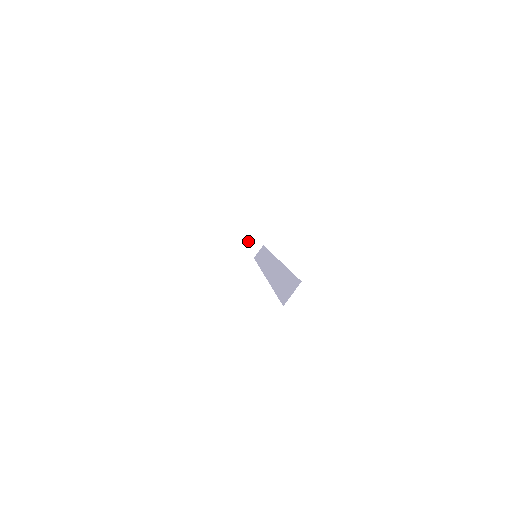
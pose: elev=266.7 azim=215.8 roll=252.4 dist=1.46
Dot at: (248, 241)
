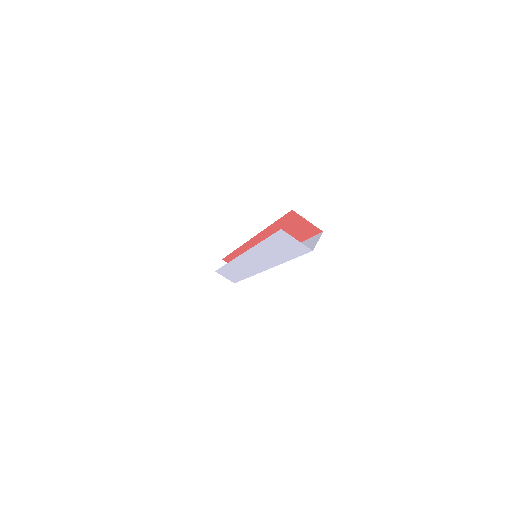
Dot at: occluded
